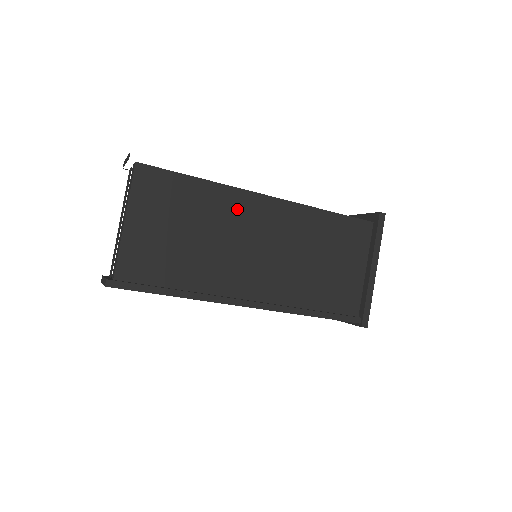
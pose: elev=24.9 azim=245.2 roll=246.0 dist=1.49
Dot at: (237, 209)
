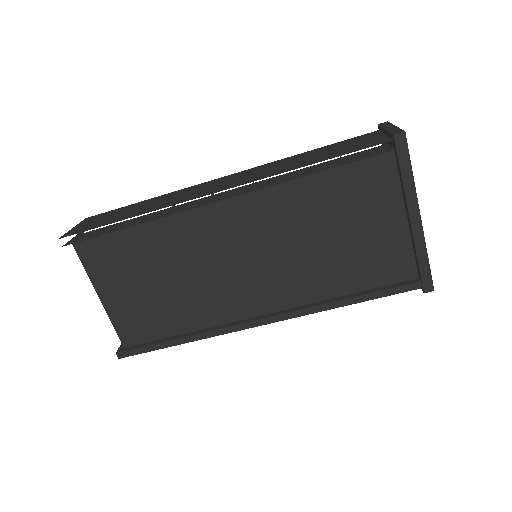
Dot at: (195, 233)
